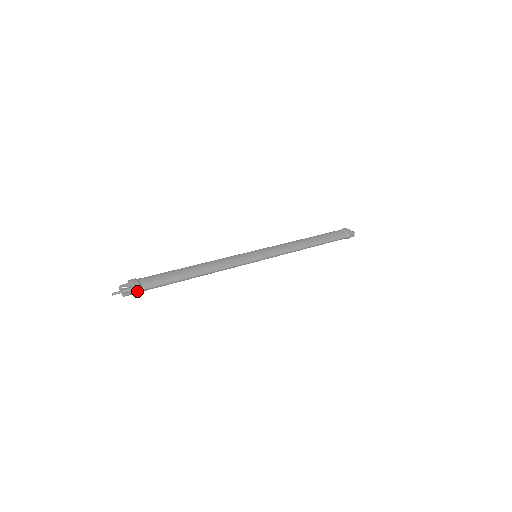
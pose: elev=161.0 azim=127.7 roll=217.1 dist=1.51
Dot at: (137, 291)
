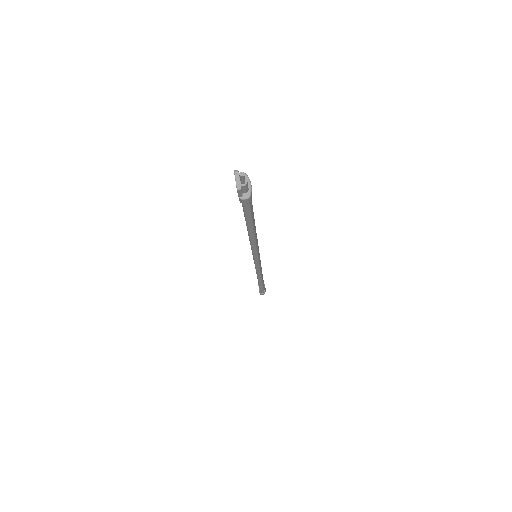
Dot at: (250, 198)
